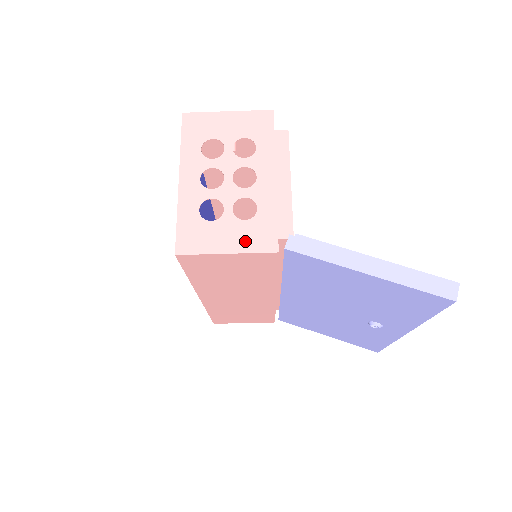
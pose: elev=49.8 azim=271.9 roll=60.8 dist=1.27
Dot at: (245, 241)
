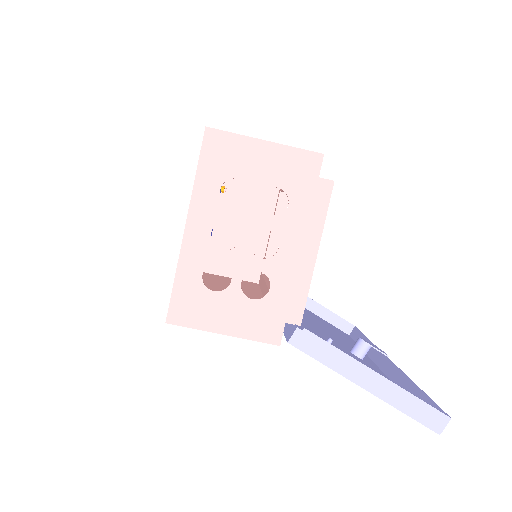
Dot at: (247, 325)
